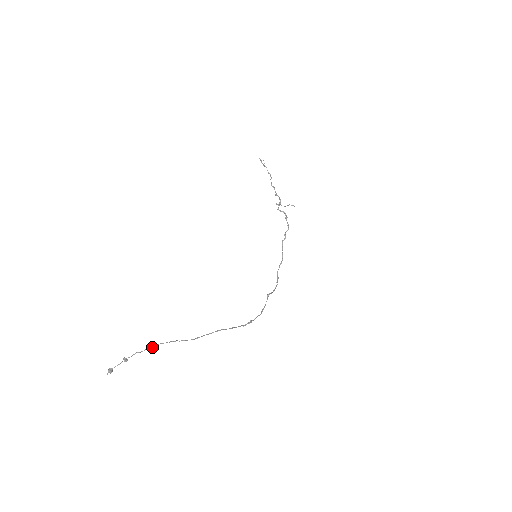
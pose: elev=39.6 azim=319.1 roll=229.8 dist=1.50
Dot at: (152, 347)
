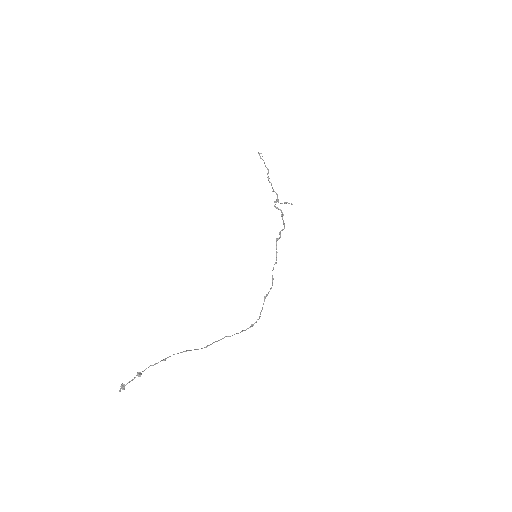
Dot at: (165, 359)
